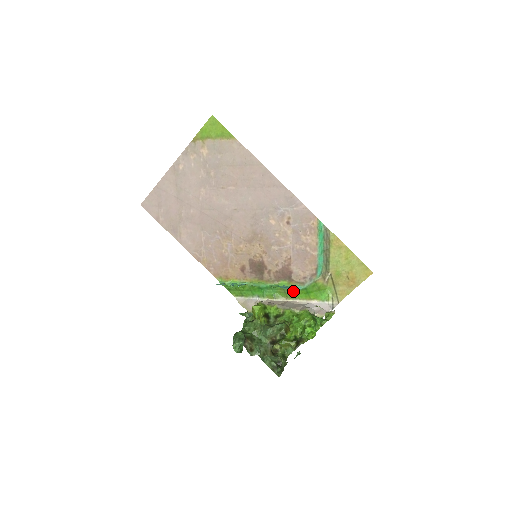
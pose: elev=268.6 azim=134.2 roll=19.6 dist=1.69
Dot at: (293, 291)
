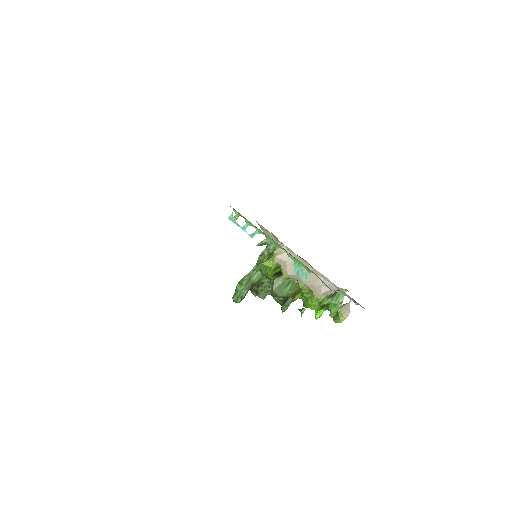
Dot at: occluded
